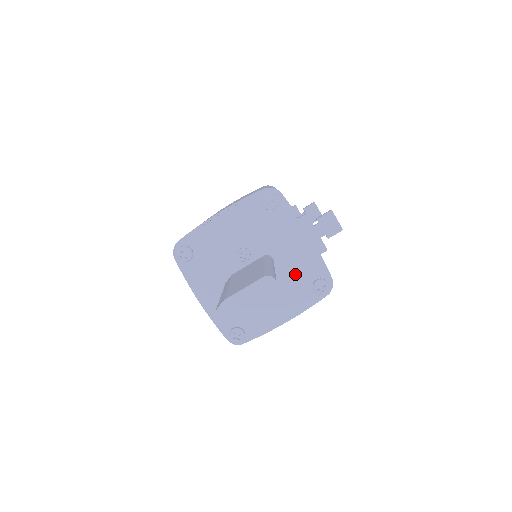
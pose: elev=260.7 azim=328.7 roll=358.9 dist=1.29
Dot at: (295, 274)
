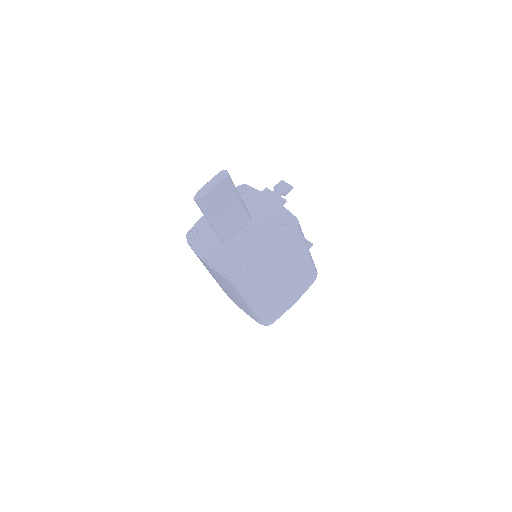
Dot at: (268, 220)
